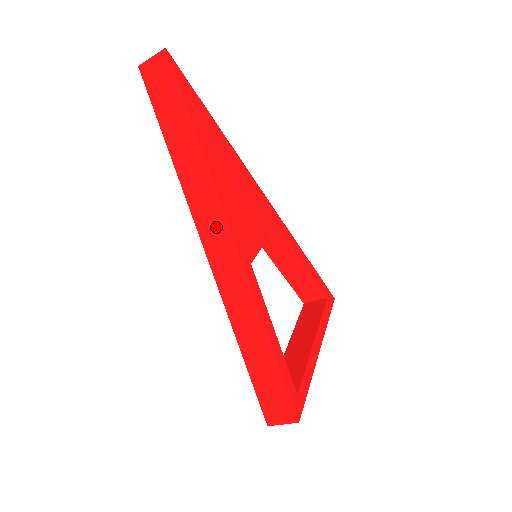
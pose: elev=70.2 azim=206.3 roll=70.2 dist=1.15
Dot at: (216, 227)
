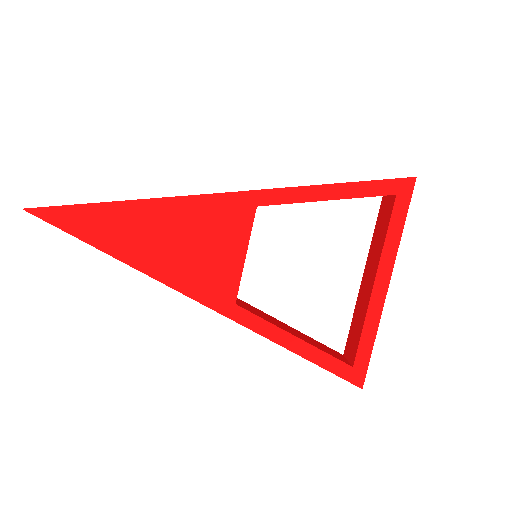
Dot at: occluded
